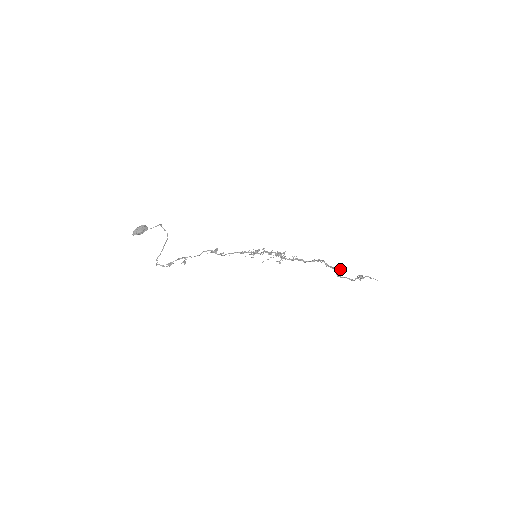
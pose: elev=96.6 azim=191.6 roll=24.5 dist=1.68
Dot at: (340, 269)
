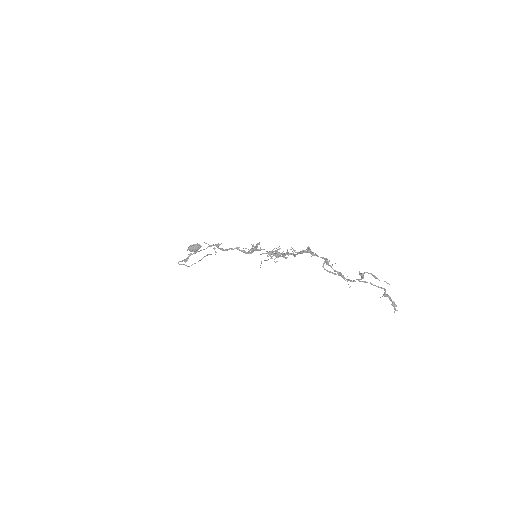
Dot at: (329, 260)
